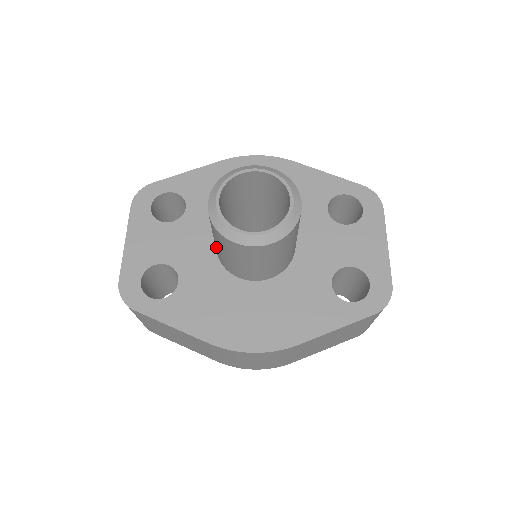
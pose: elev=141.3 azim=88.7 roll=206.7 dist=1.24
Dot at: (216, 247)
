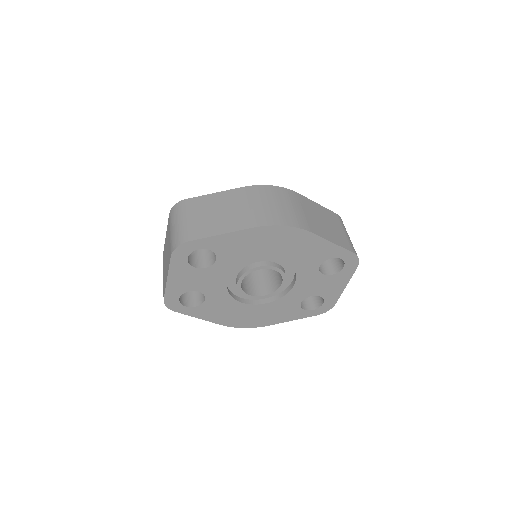
Dot at: occluded
